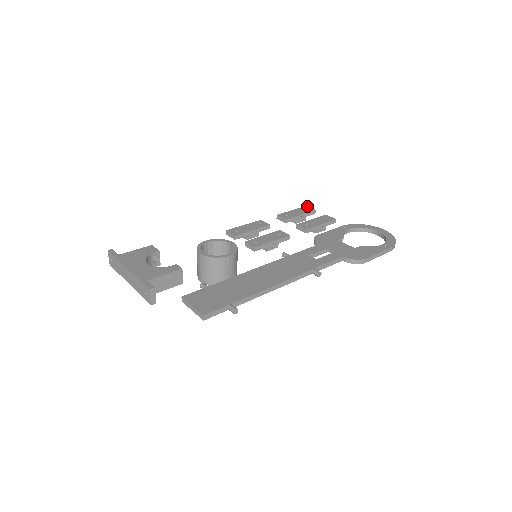
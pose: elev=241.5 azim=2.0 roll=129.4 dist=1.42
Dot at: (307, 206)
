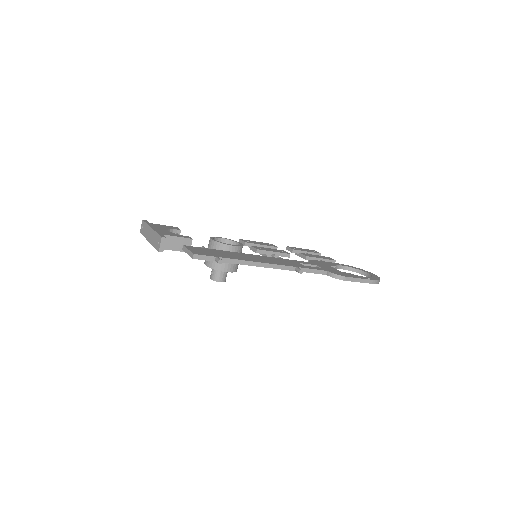
Dot at: occluded
